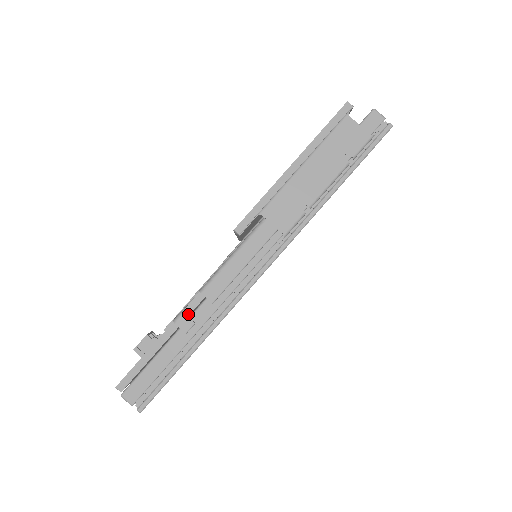
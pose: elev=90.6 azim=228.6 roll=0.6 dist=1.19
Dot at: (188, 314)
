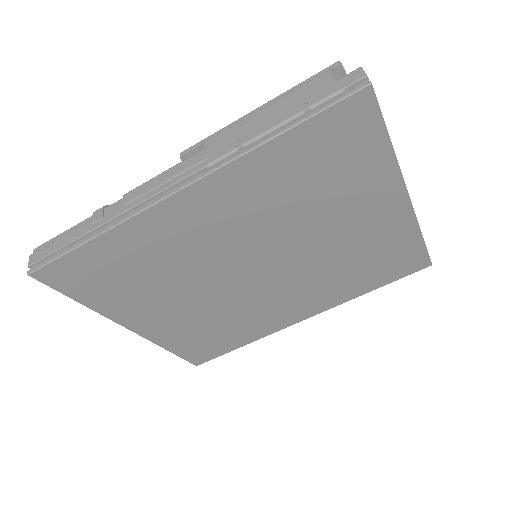
Dot at: (107, 211)
